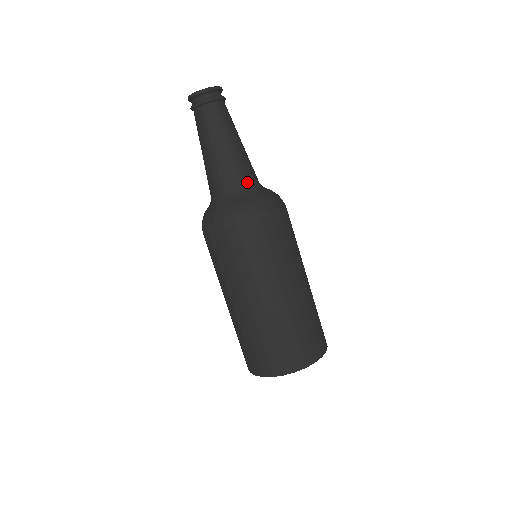
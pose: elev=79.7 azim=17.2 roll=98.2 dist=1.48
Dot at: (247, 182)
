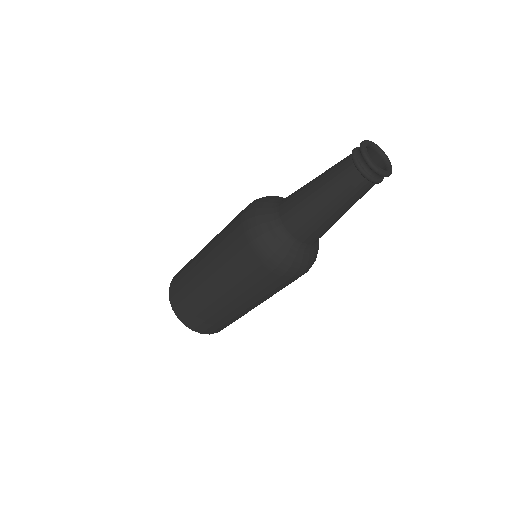
Dot at: occluded
